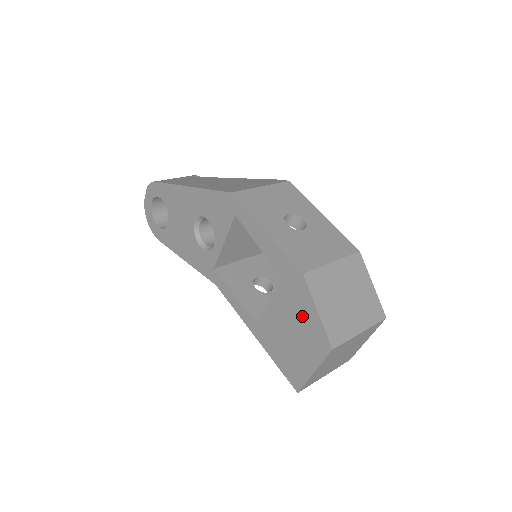
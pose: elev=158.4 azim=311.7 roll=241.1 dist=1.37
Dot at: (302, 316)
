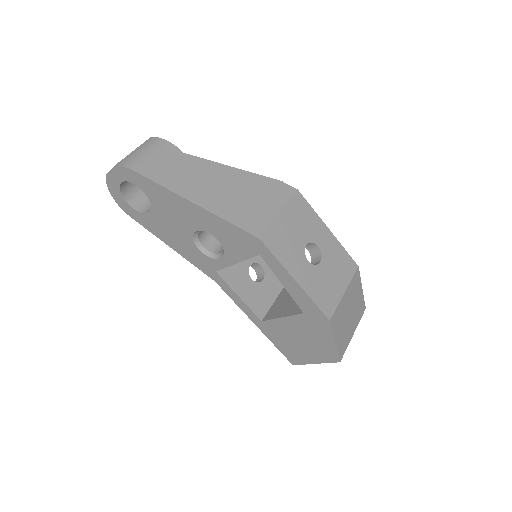
Dot at: (317, 338)
